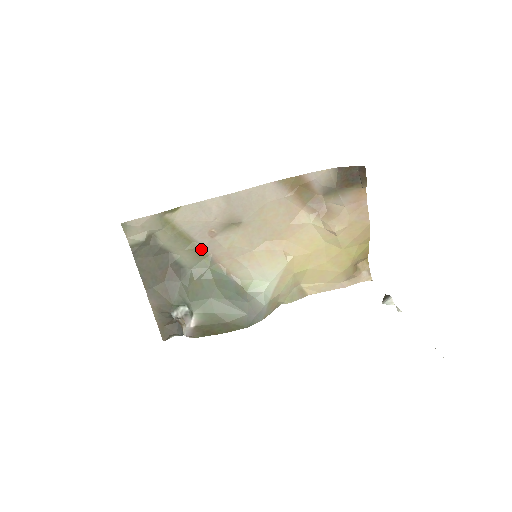
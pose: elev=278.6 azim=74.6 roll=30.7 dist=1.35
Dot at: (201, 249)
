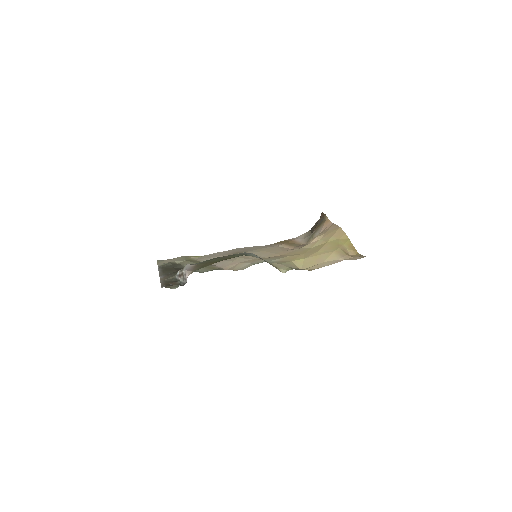
Dot at: (213, 266)
